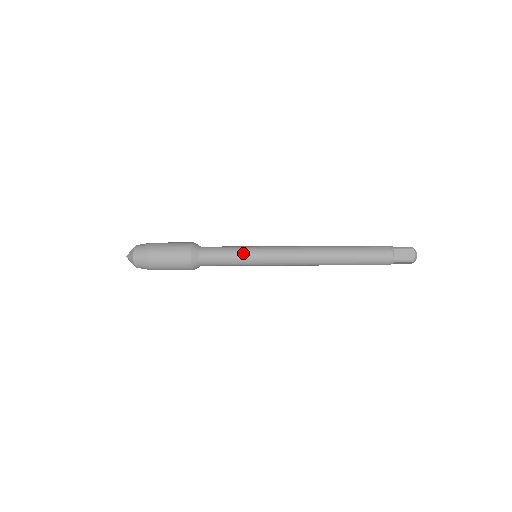
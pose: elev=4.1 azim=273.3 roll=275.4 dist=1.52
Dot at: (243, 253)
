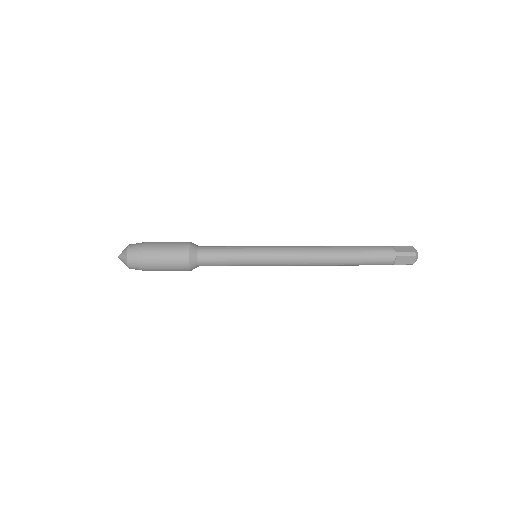
Dot at: (243, 247)
